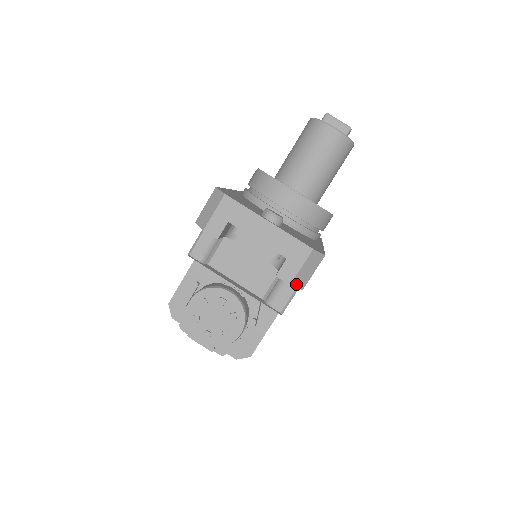
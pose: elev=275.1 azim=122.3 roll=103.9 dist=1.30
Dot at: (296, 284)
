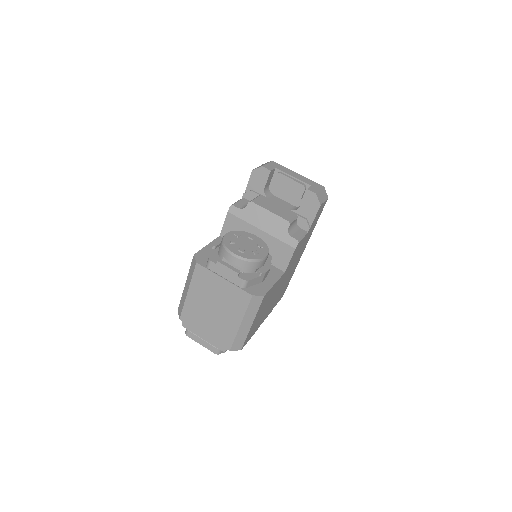
Dot at: (318, 197)
